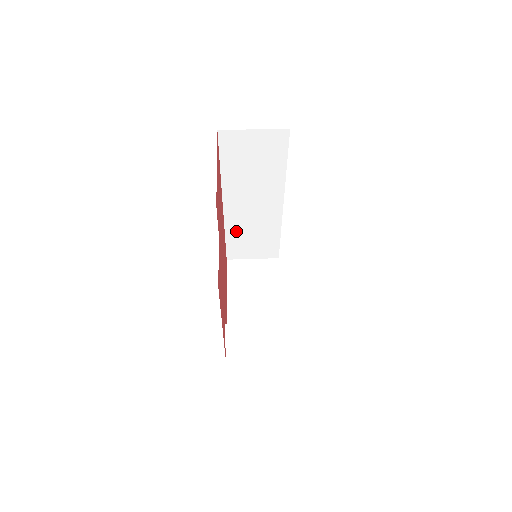
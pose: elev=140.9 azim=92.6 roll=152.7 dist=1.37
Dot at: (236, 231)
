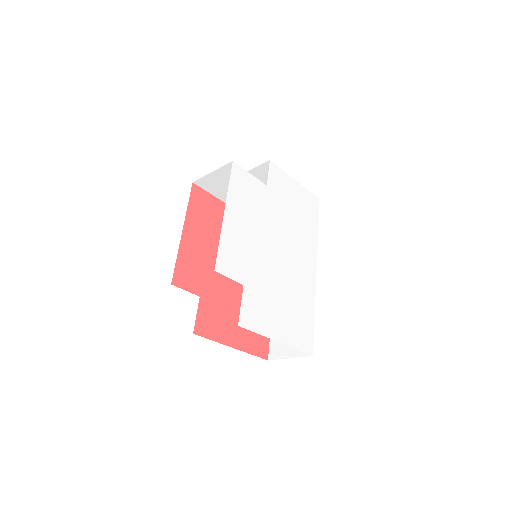
Dot at: occluded
